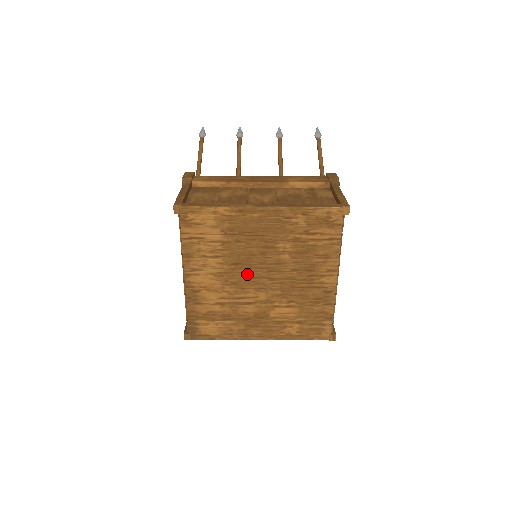
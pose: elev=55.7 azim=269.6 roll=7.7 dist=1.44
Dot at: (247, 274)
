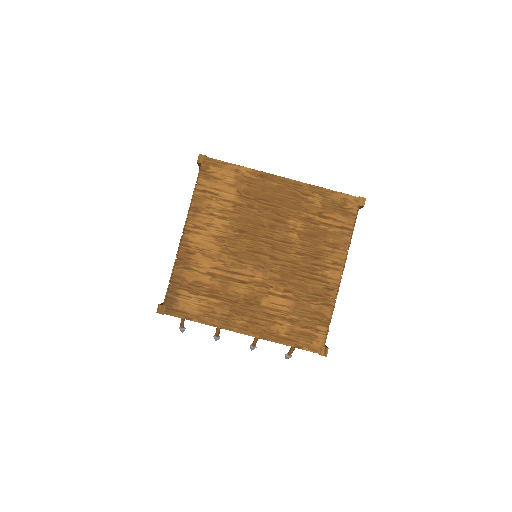
Dot at: (250, 246)
